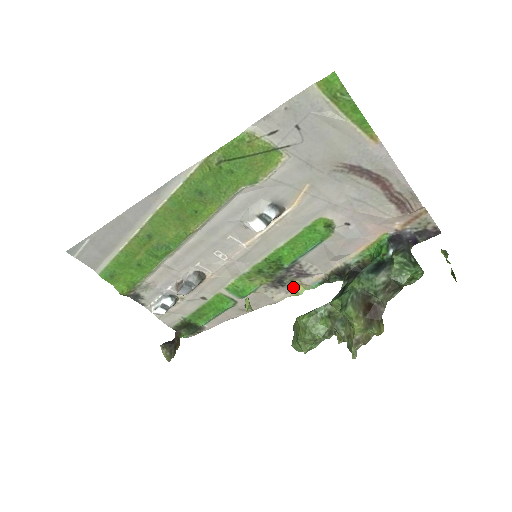
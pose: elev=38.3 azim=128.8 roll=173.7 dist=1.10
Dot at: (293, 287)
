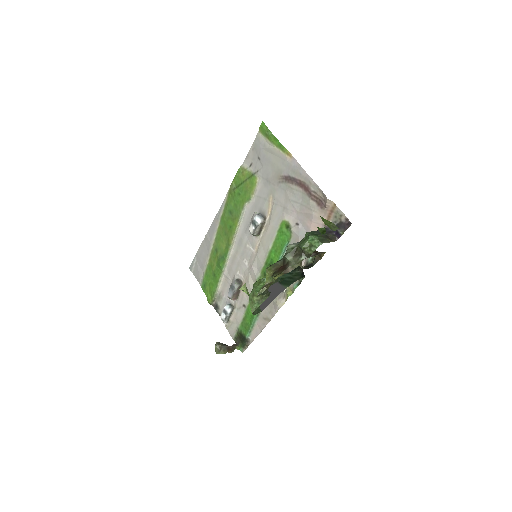
Dot at: (286, 291)
